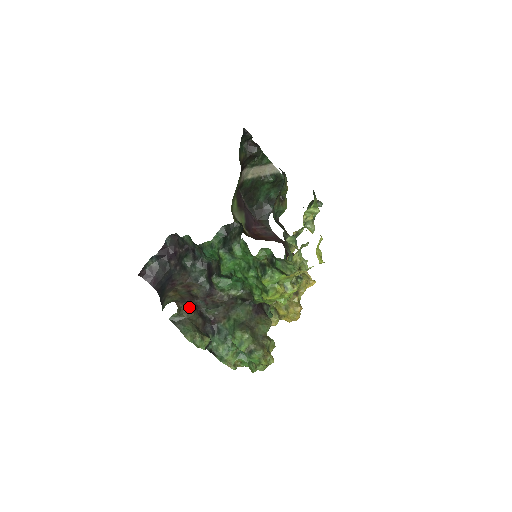
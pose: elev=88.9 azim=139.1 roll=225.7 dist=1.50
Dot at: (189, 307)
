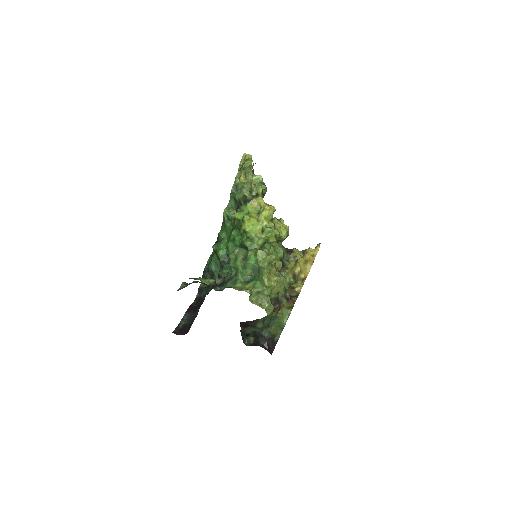
Dot at: (196, 281)
